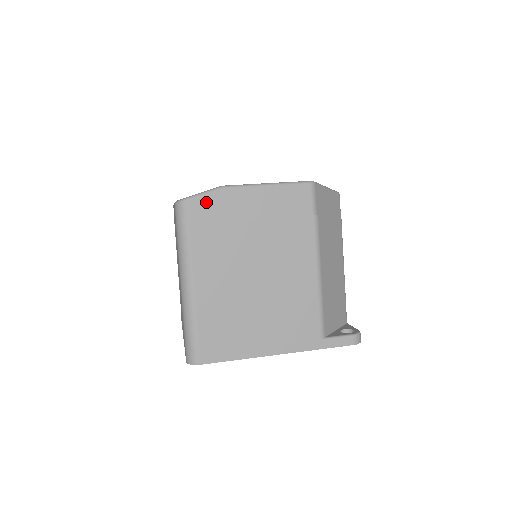
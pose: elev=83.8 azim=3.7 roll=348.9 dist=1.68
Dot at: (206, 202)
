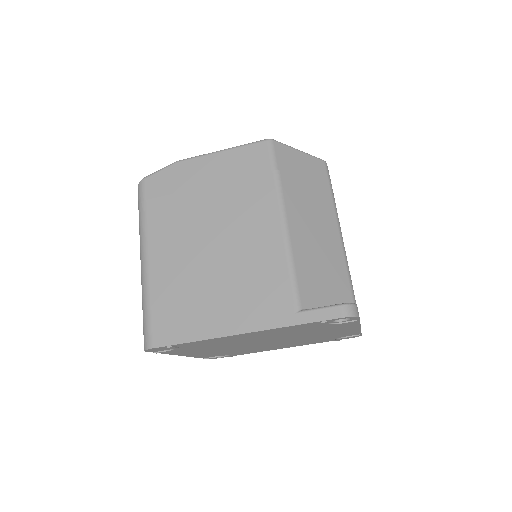
Dot at: (161, 177)
